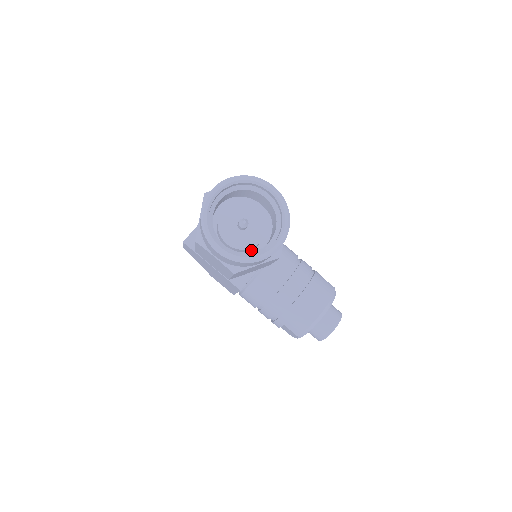
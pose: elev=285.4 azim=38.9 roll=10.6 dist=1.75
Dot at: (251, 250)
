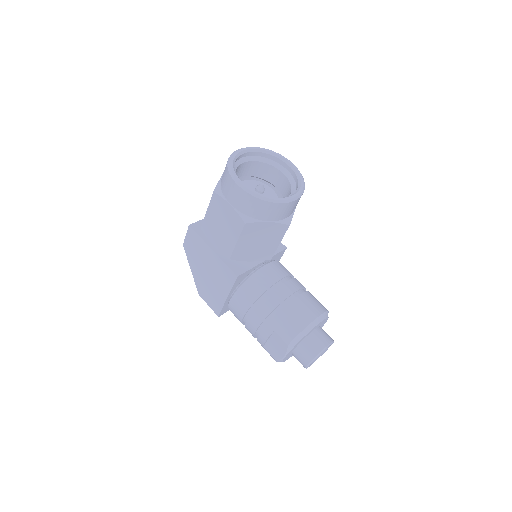
Dot at: occluded
